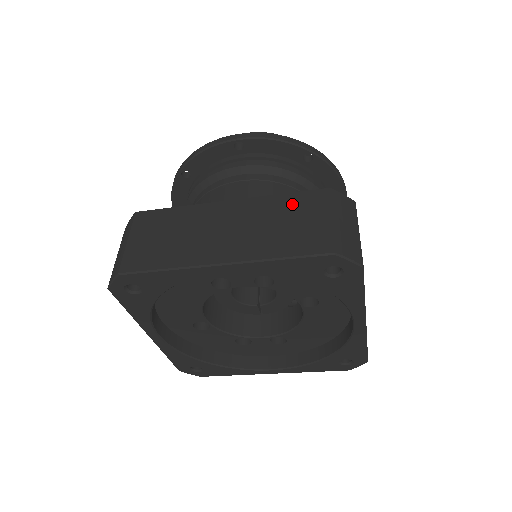
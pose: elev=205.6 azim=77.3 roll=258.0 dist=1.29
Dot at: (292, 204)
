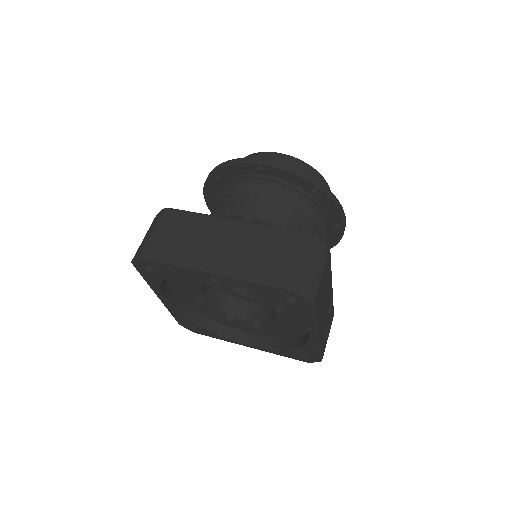
Dot at: (278, 238)
